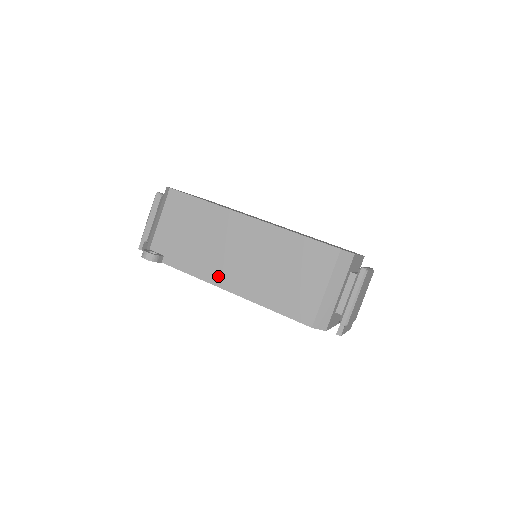
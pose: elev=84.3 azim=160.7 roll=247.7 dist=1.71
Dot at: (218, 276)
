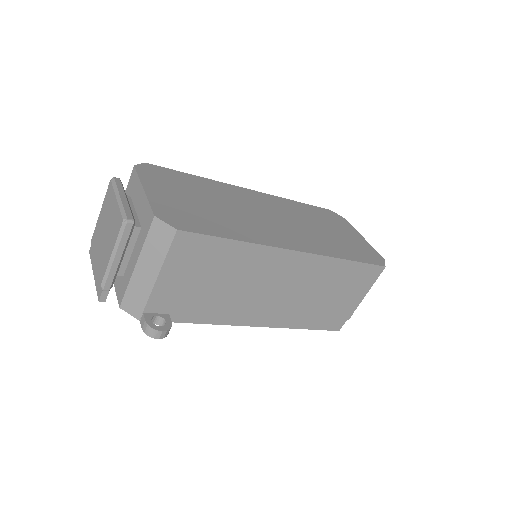
Dot at: (249, 317)
